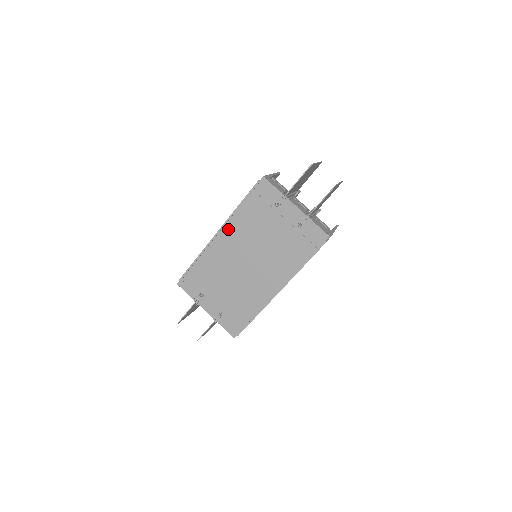
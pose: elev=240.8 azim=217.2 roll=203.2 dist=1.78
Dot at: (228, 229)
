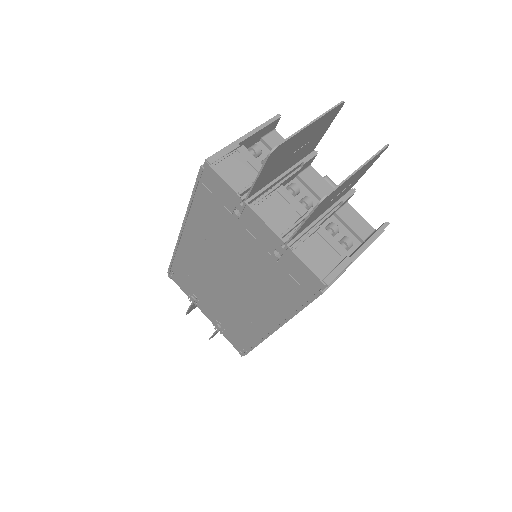
Dot at: (191, 229)
